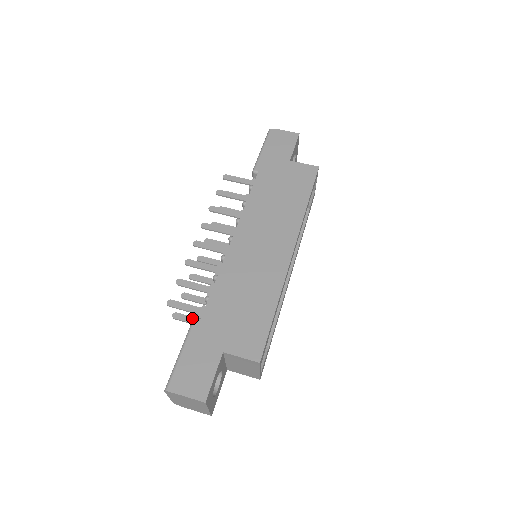
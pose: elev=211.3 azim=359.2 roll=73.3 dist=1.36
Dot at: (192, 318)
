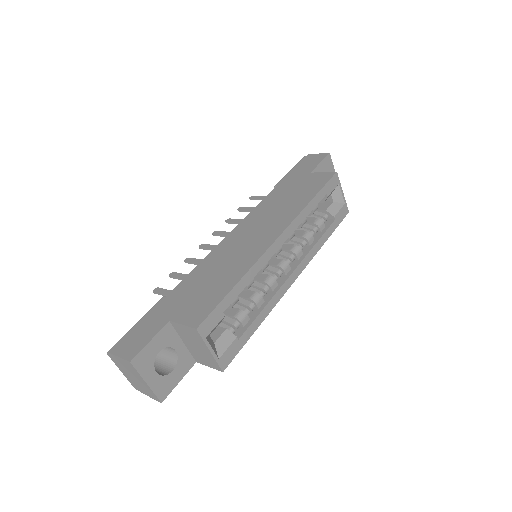
Dot at: occluded
